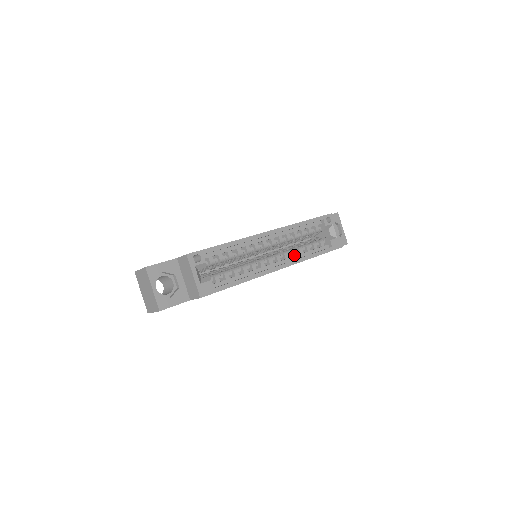
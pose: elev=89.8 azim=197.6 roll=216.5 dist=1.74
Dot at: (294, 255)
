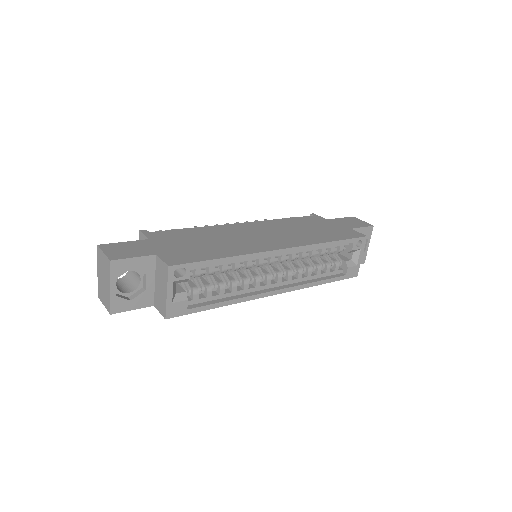
Dot at: (299, 277)
